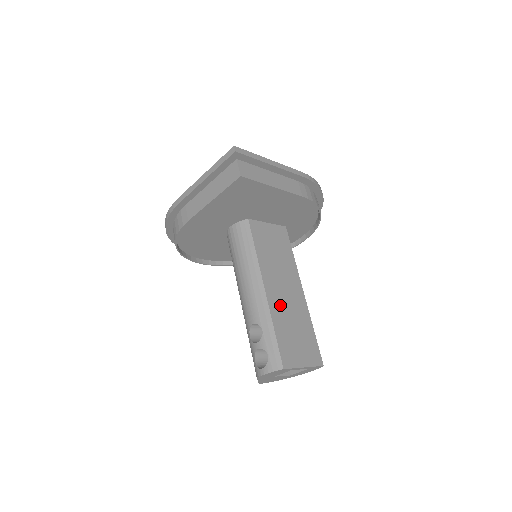
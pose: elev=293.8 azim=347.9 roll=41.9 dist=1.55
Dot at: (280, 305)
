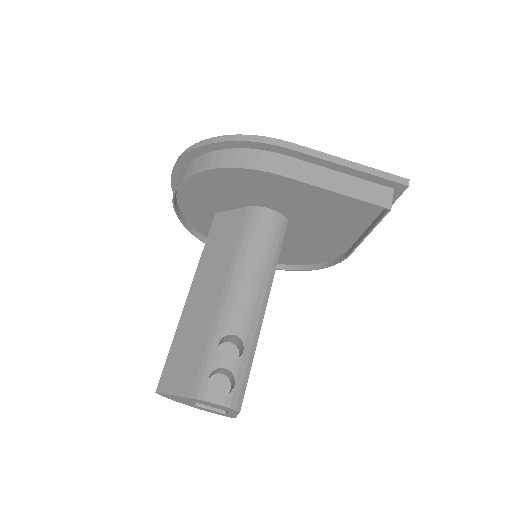
Dot at: occluded
